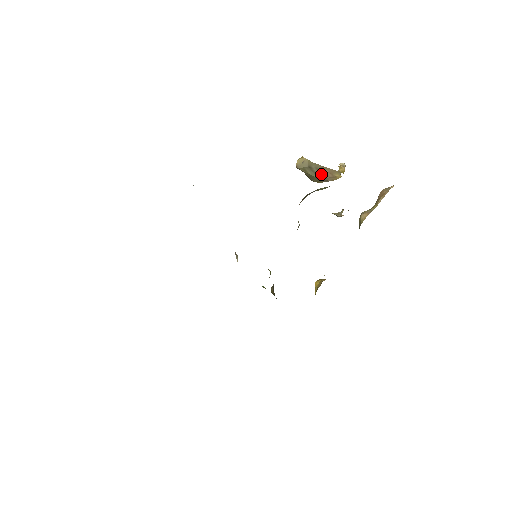
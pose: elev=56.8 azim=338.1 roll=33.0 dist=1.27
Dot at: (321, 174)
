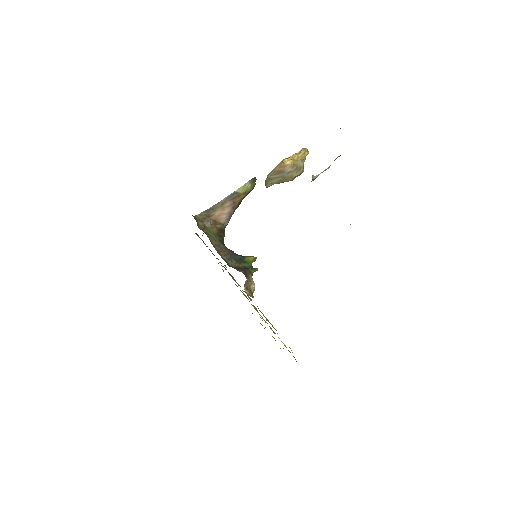
Dot at: (280, 174)
